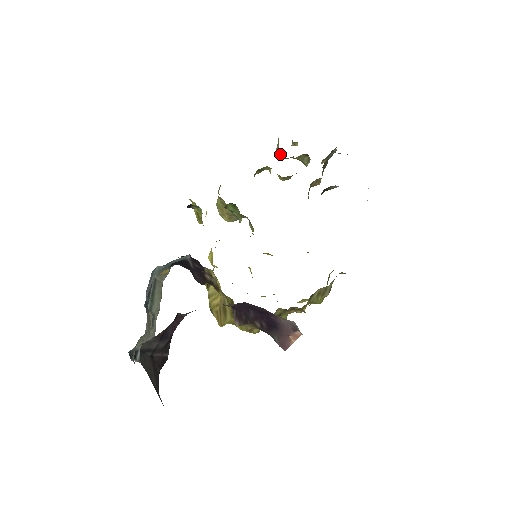
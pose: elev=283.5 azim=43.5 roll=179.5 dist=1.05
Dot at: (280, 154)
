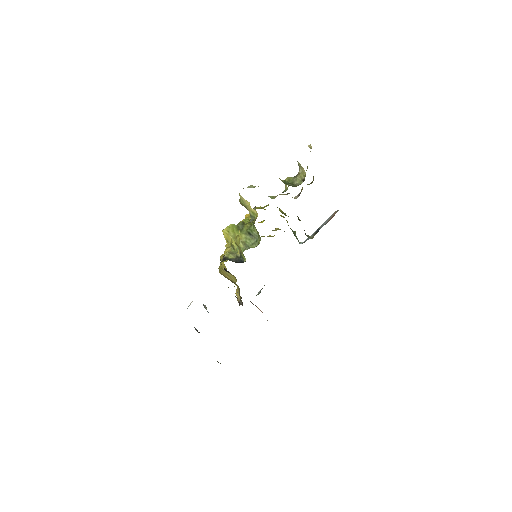
Dot at: (298, 163)
